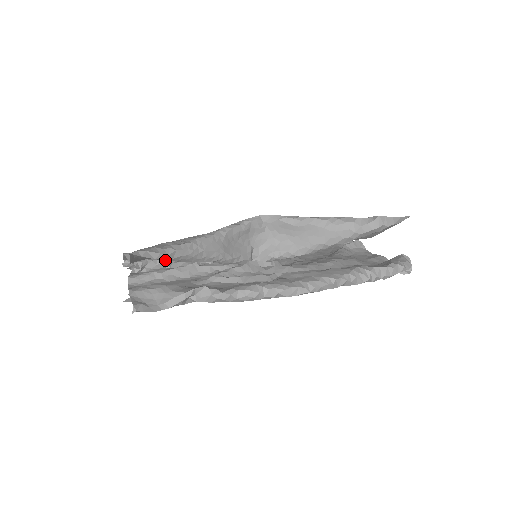
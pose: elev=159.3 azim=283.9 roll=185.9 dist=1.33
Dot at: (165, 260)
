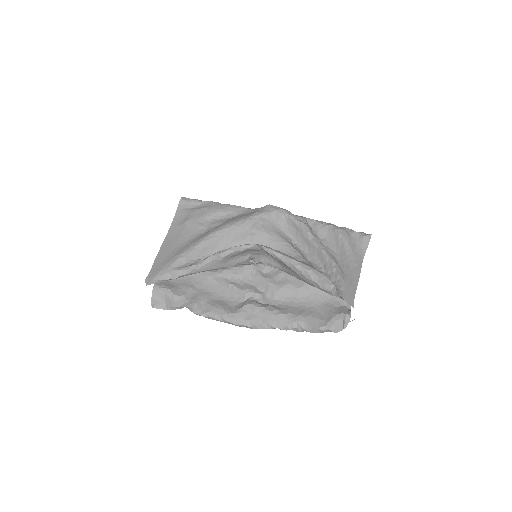
Dot at: occluded
